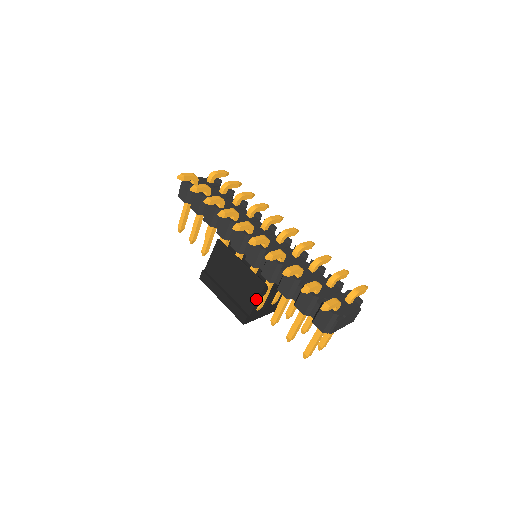
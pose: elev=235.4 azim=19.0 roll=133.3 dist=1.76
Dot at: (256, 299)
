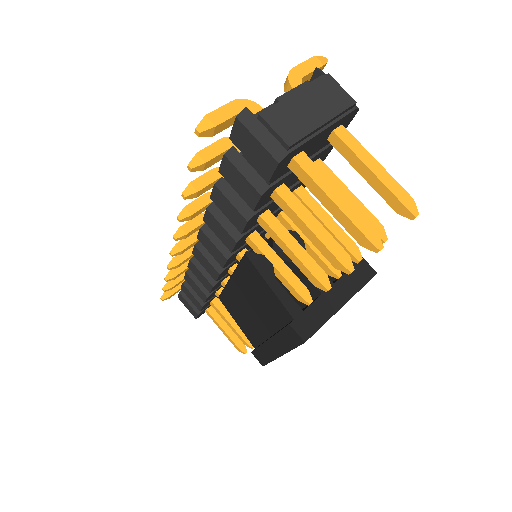
Dot at: (267, 287)
